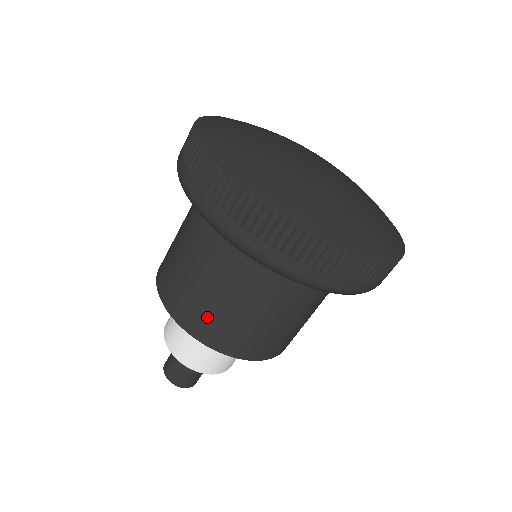
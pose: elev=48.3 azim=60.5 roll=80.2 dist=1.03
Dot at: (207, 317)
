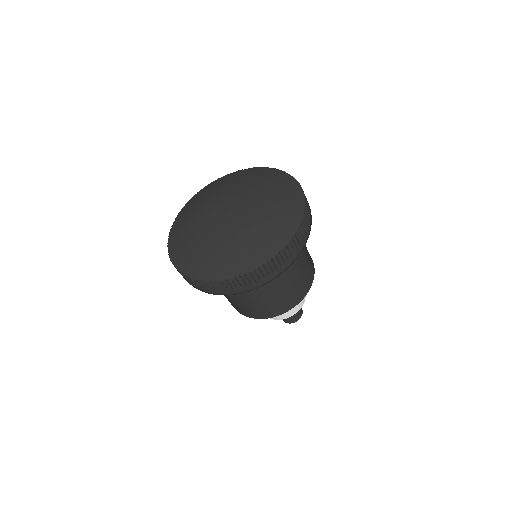
Dot at: (260, 310)
